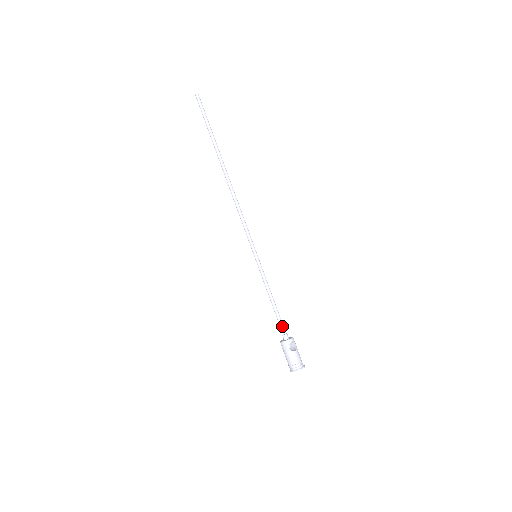
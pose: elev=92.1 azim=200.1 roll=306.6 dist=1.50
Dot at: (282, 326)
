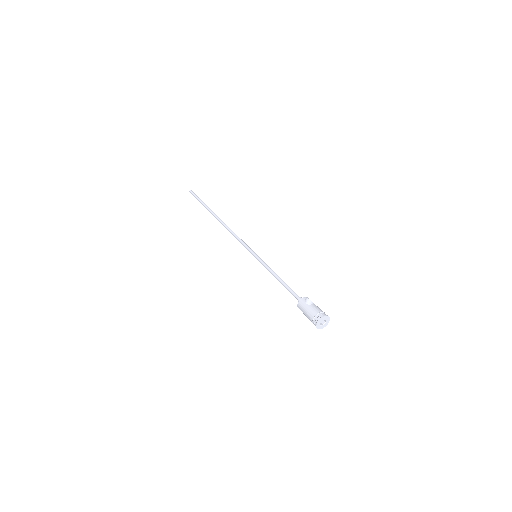
Dot at: (295, 293)
